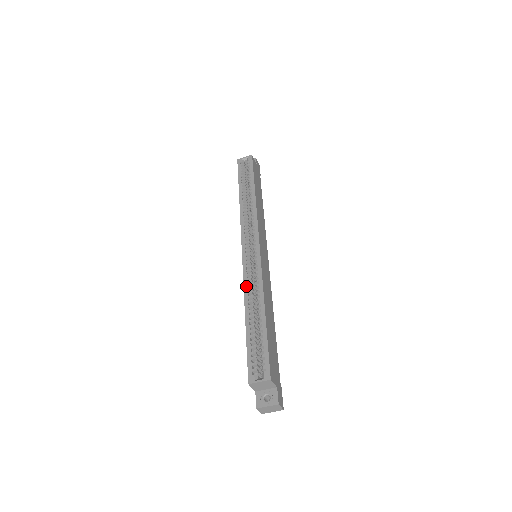
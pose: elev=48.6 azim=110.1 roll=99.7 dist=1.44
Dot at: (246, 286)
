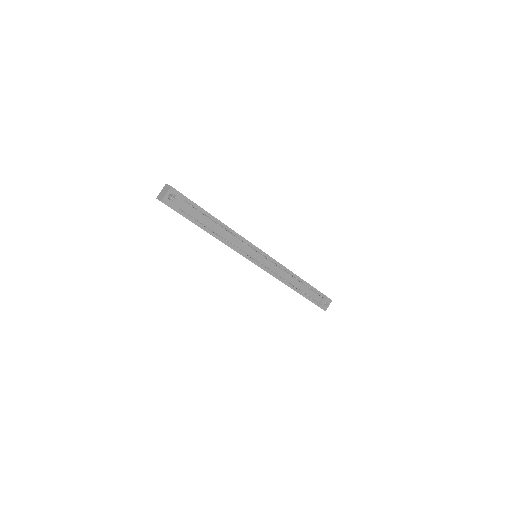
Dot at: occluded
